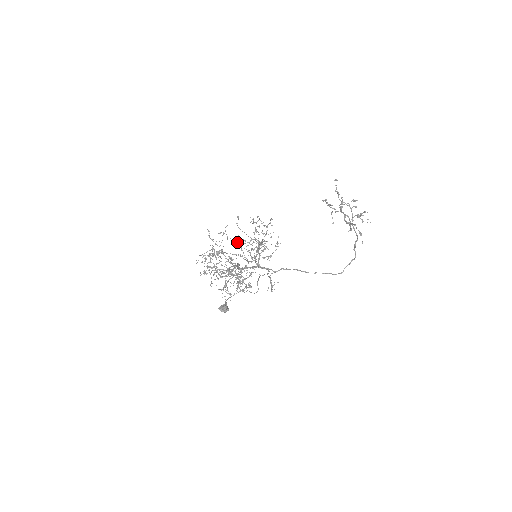
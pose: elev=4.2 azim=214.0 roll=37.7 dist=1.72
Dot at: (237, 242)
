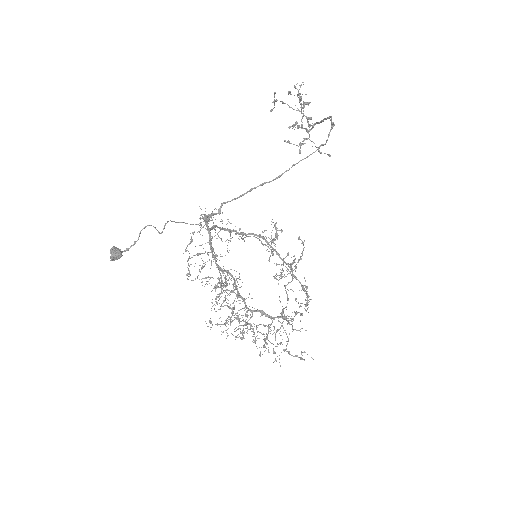
Dot at: occluded
